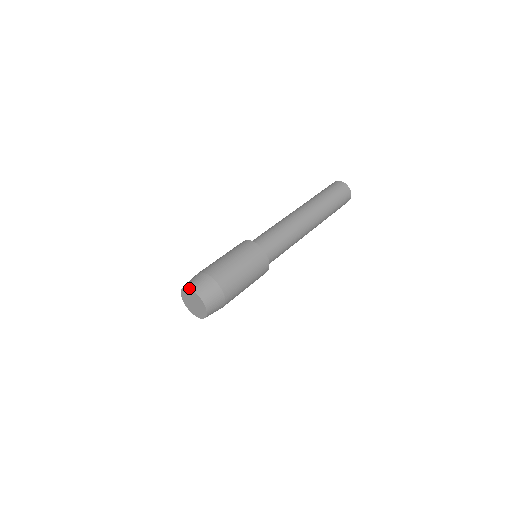
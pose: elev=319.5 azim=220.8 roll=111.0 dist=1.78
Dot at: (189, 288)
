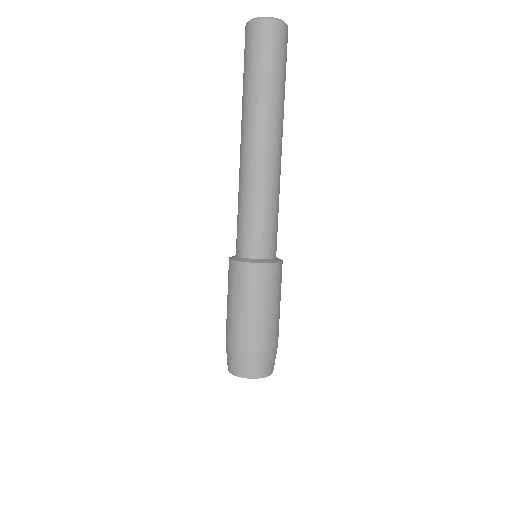
Dot at: occluded
